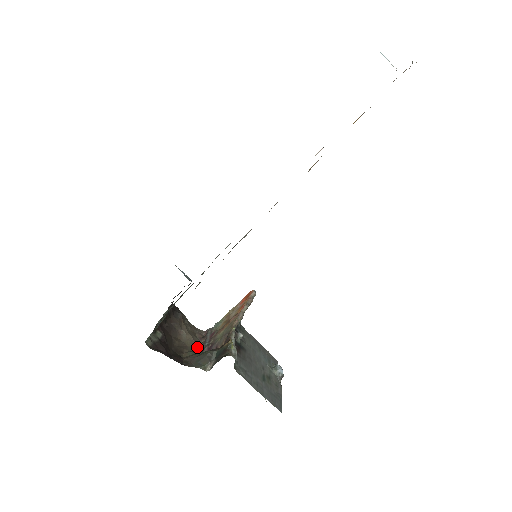
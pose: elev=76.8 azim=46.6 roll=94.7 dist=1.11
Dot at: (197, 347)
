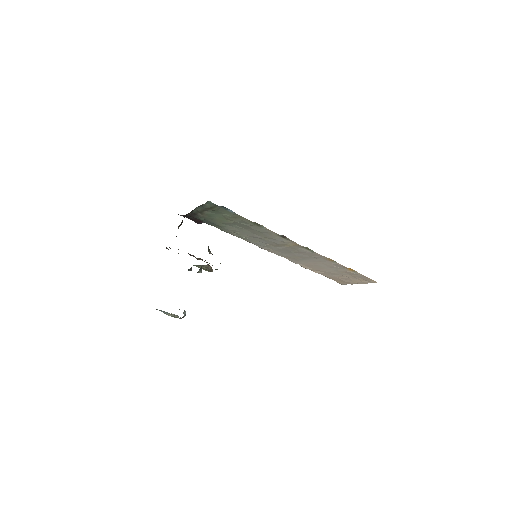
Dot at: occluded
